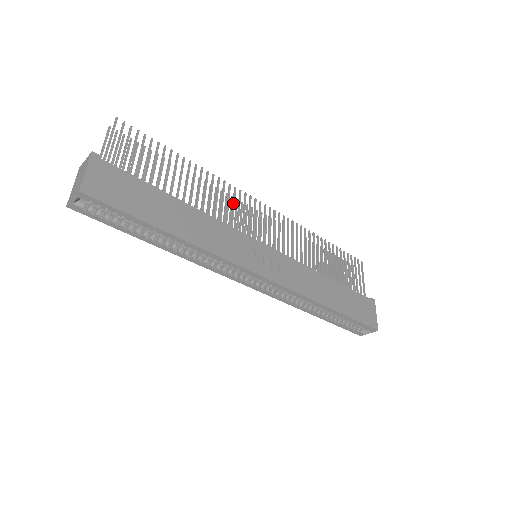
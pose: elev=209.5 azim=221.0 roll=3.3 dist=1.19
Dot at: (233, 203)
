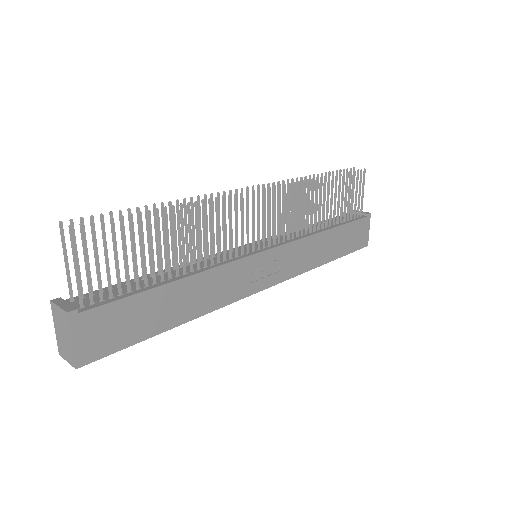
Dot at: (229, 222)
